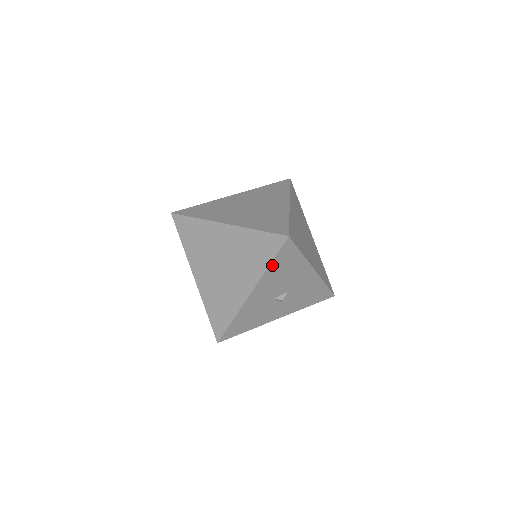
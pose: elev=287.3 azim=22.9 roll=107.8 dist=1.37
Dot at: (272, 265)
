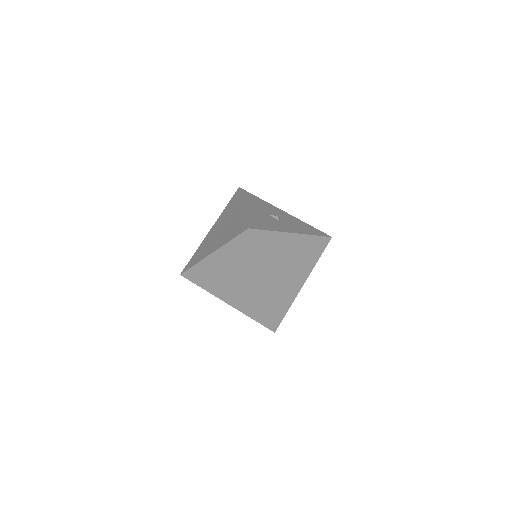
Dot at: (252, 317)
